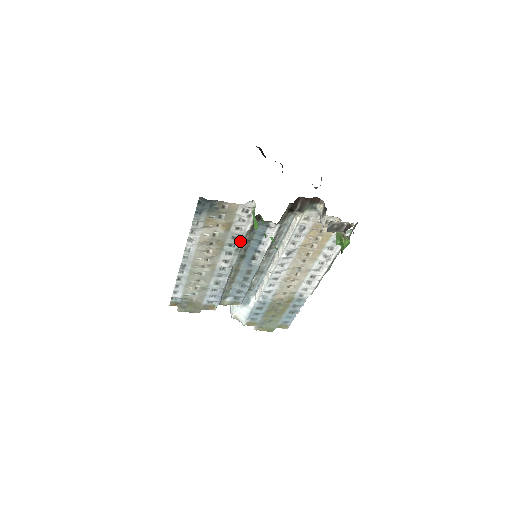
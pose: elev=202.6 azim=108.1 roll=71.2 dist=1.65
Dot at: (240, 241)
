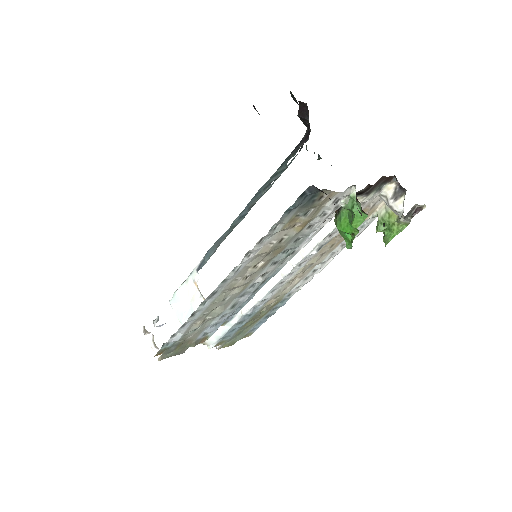
Dot at: (299, 243)
